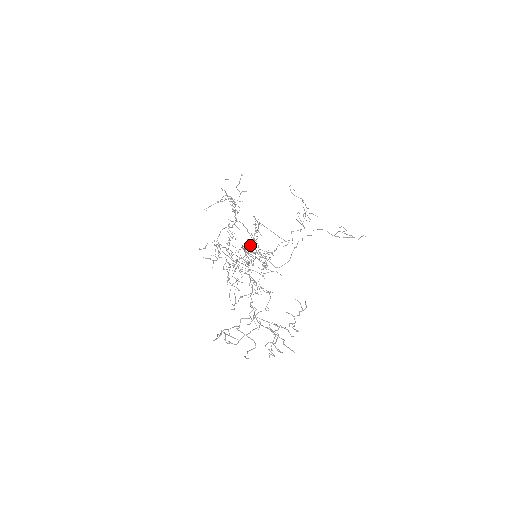
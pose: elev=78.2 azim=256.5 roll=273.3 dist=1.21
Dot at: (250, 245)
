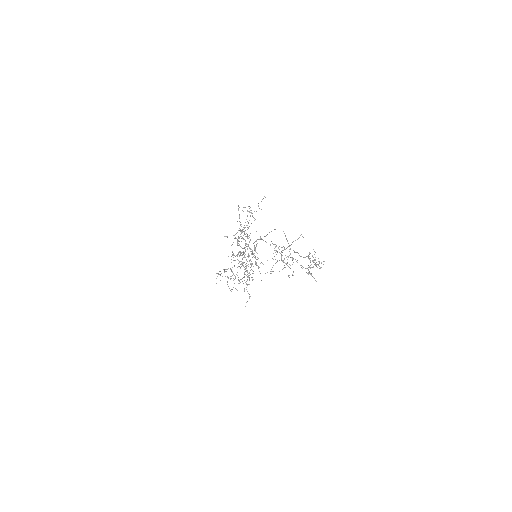
Dot at: (256, 245)
